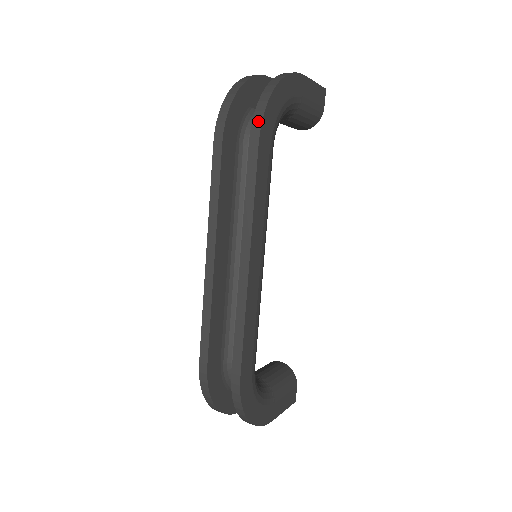
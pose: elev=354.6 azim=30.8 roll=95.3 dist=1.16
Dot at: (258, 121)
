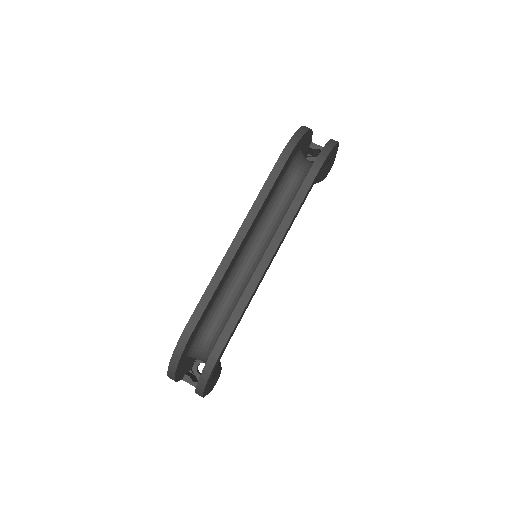
Dot at: (320, 162)
